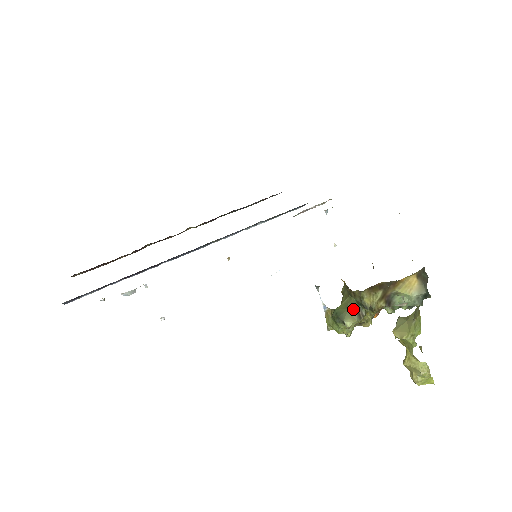
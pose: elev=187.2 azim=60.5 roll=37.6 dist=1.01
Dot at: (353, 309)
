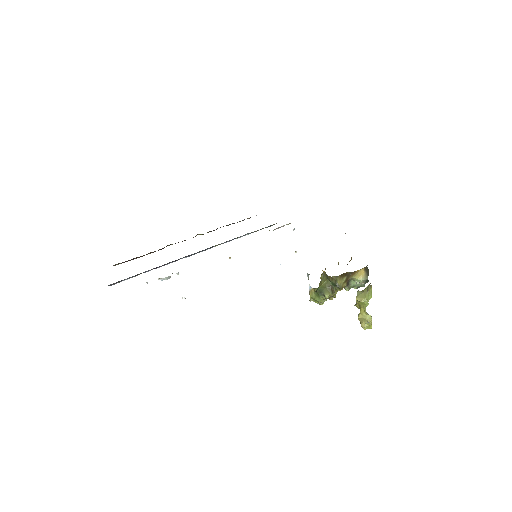
Dot at: (329, 288)
